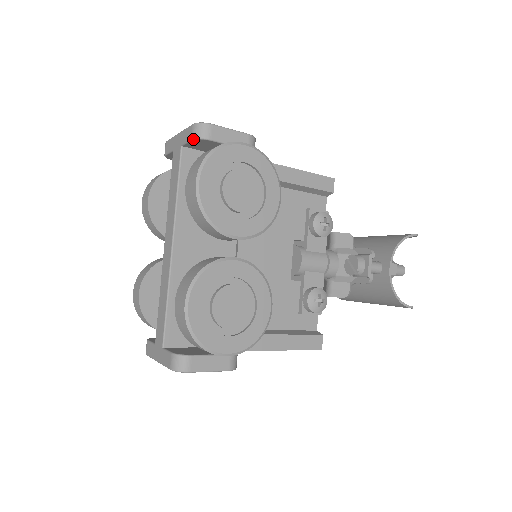
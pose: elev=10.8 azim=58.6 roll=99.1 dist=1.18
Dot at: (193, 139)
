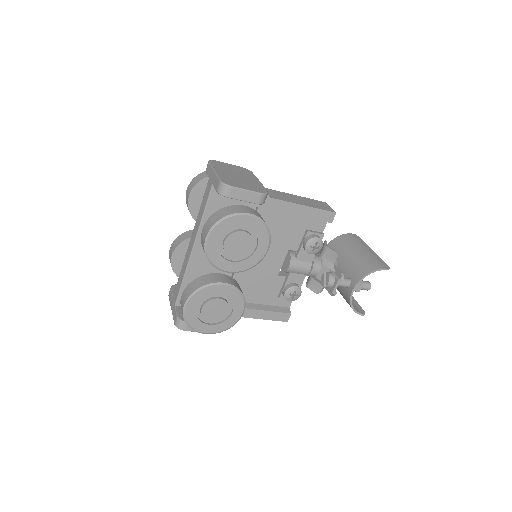
Dot at: (217, 192)
